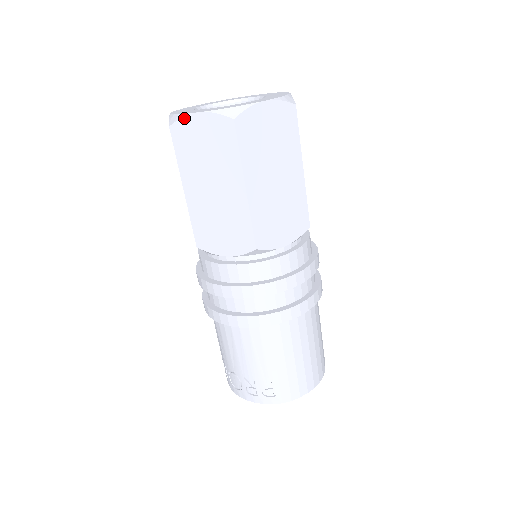
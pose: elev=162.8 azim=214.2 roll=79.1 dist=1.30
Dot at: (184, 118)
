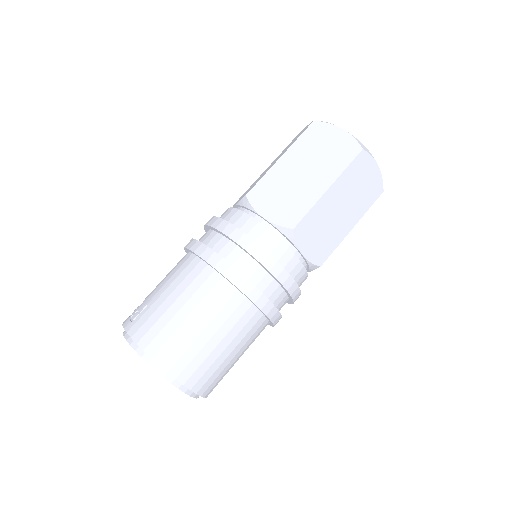
Dot at: occluded
